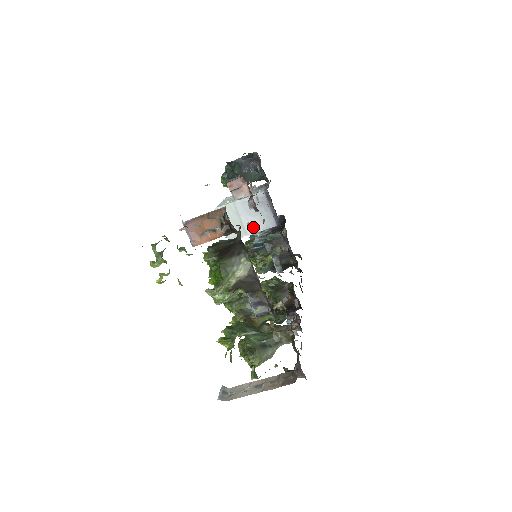
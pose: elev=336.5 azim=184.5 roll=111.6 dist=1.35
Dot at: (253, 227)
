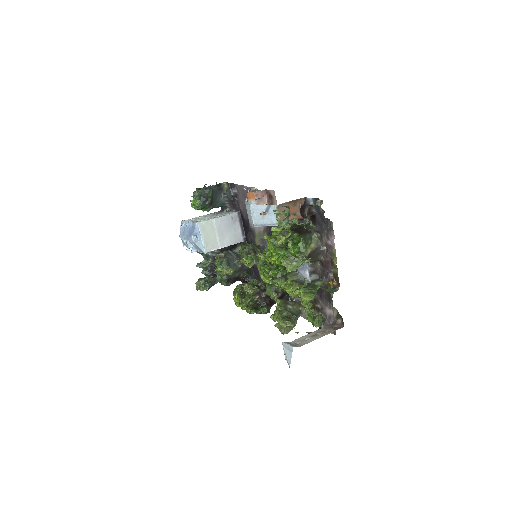
Dot at: (225, 241)
